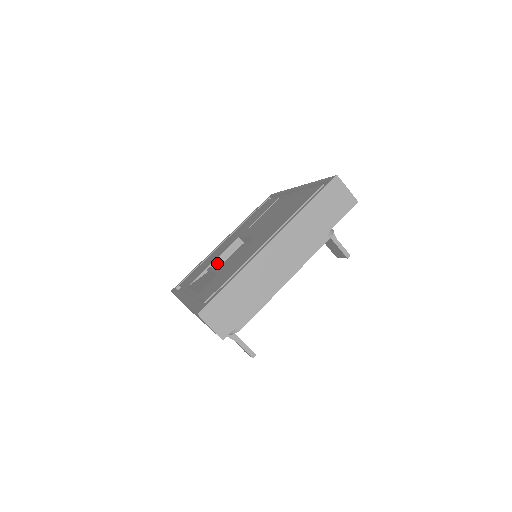
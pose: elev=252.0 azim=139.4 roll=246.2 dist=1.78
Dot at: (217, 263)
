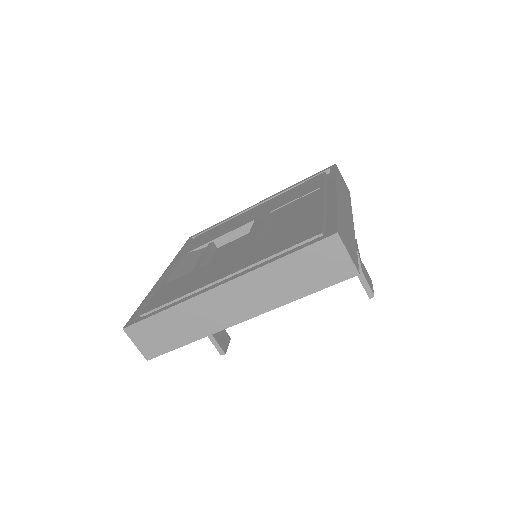
Dot at: (223, 240)
